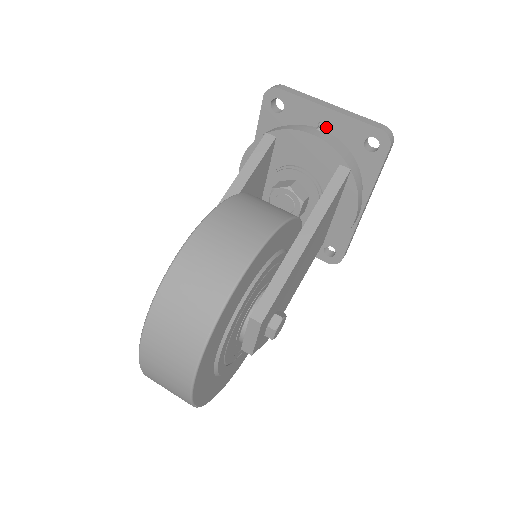
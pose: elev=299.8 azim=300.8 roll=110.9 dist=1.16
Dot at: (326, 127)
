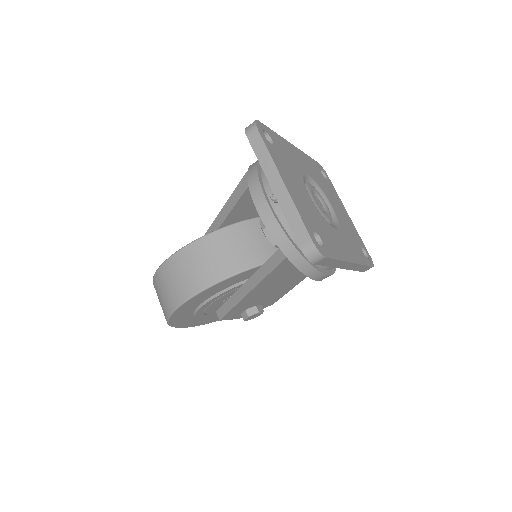
Dot at: occluded
